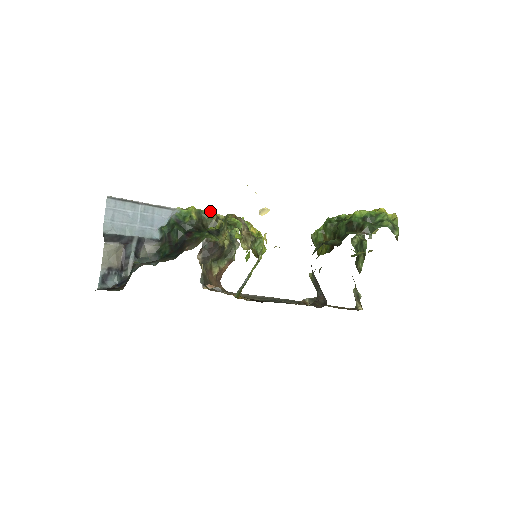
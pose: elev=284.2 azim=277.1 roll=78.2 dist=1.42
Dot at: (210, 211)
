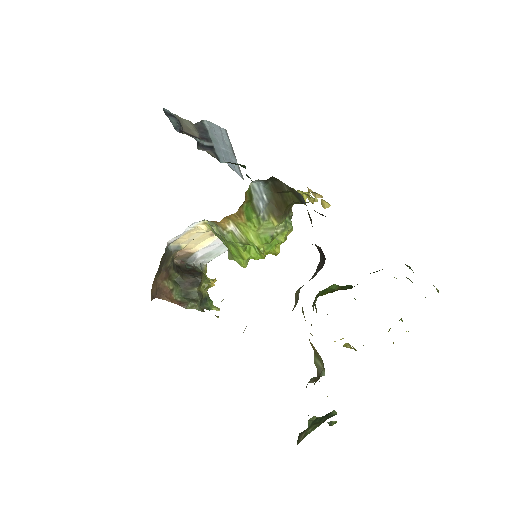
Dot at: occluded
